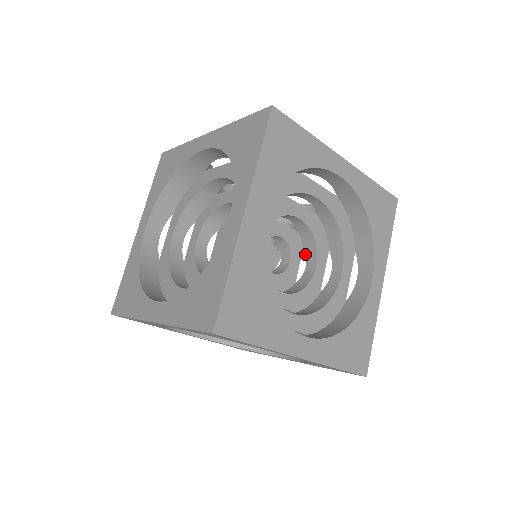
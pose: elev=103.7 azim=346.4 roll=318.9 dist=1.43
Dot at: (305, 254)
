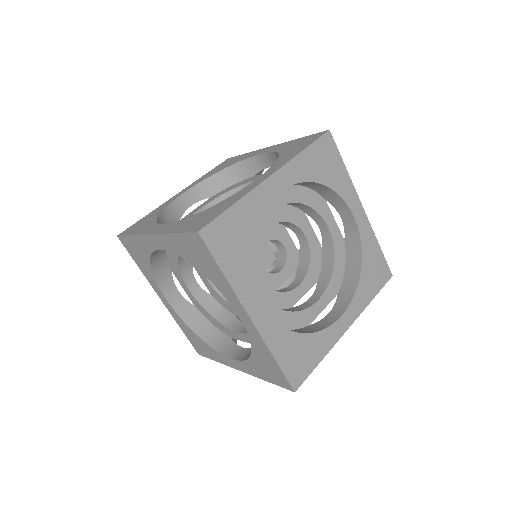
Dot at: (296, 274)
